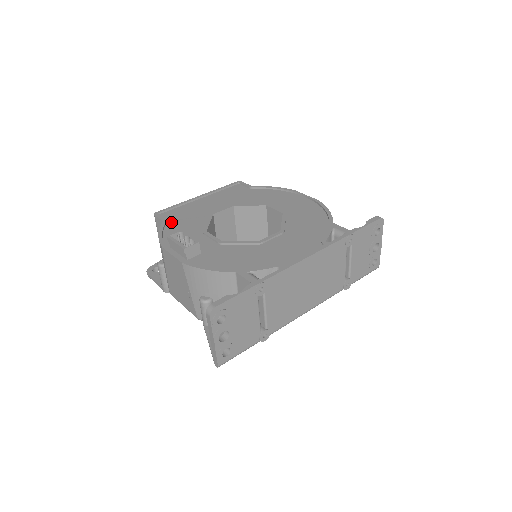
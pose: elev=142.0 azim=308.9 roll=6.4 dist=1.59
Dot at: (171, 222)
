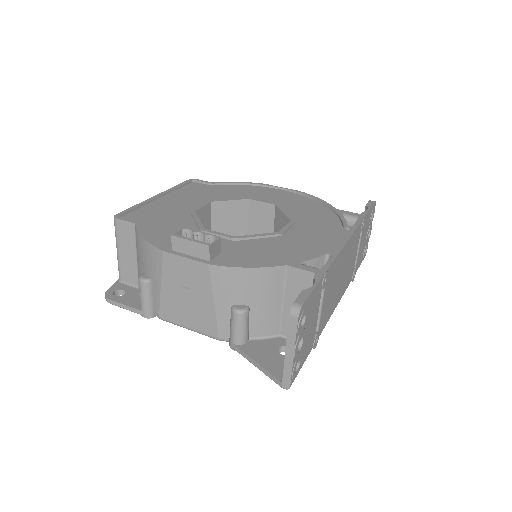
Dot at: (146, 224)
